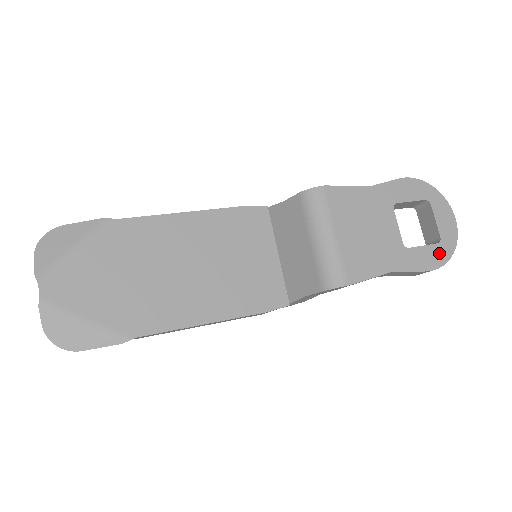
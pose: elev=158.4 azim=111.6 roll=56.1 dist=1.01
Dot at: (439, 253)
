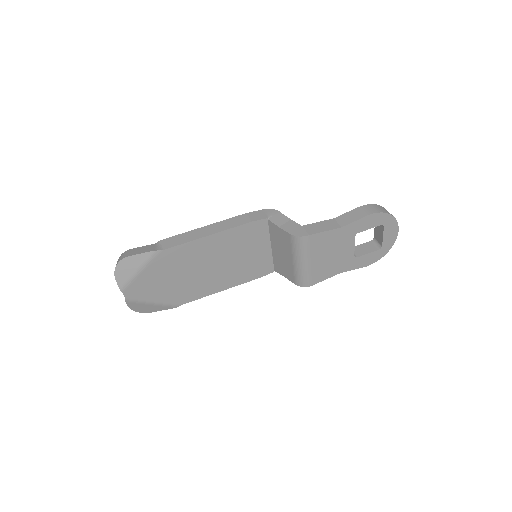
Dot at: (377, 255)
